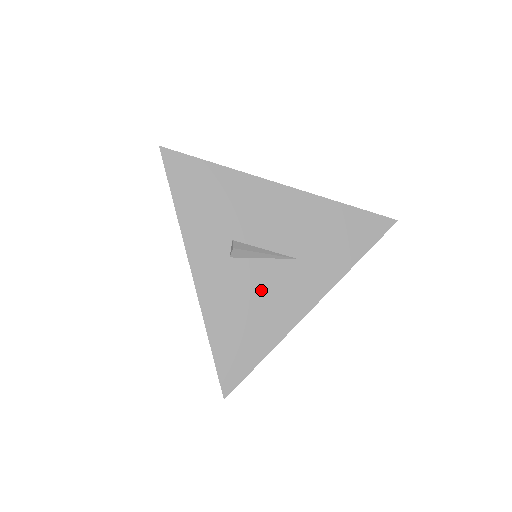
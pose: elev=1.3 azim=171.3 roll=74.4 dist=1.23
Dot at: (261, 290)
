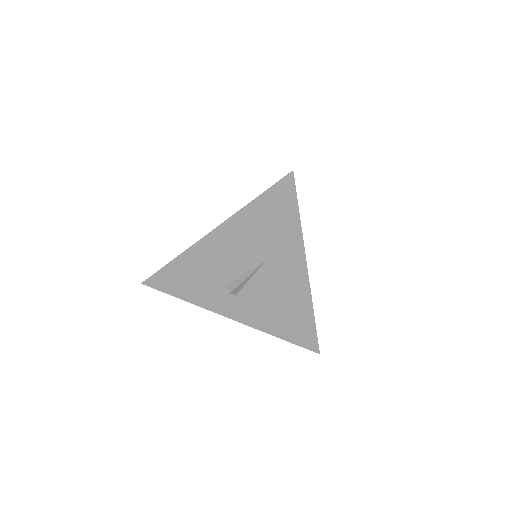
Dot at: (270, 293)
